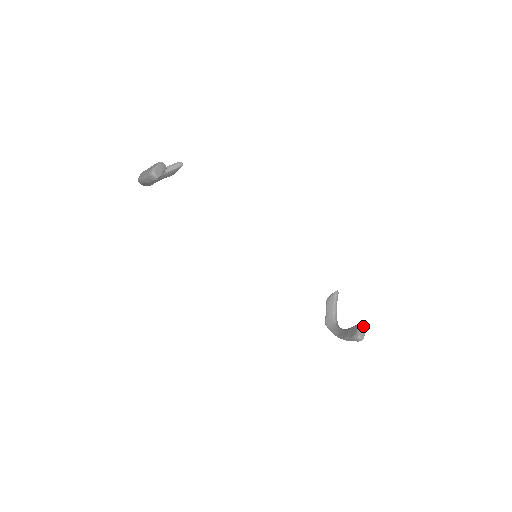
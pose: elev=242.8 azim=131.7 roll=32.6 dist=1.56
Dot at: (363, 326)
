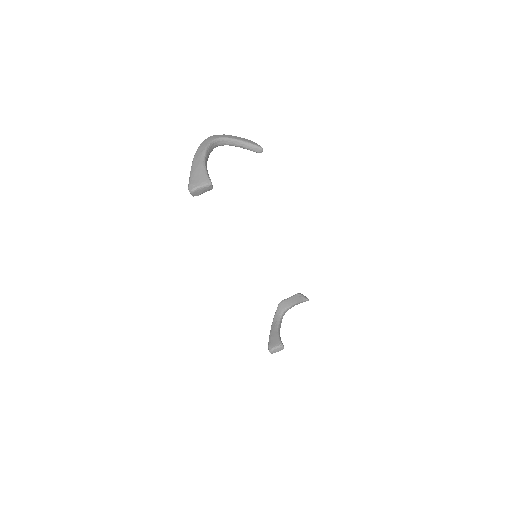
Dot at: (282, 348)
